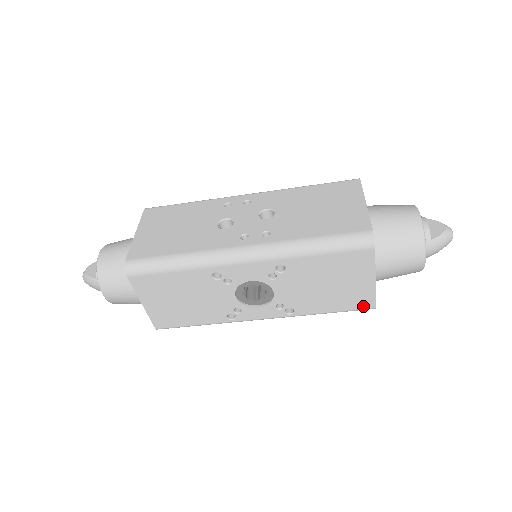
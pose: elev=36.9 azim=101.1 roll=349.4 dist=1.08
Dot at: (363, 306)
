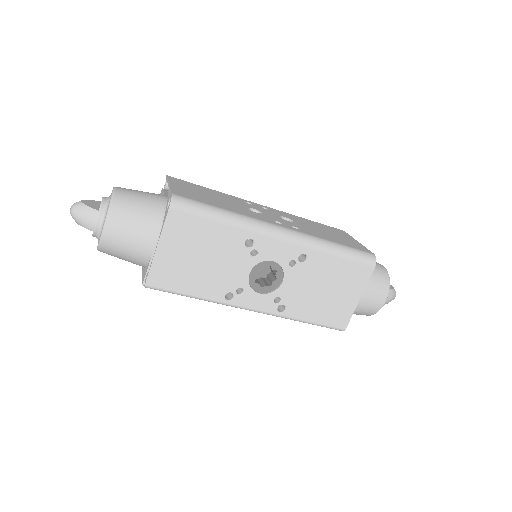
Dot at: (338, 324)
